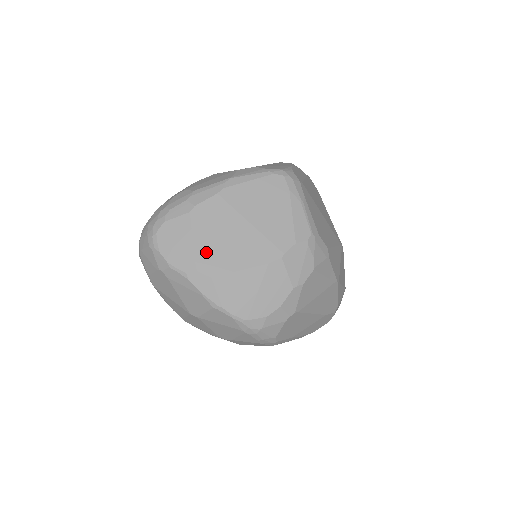
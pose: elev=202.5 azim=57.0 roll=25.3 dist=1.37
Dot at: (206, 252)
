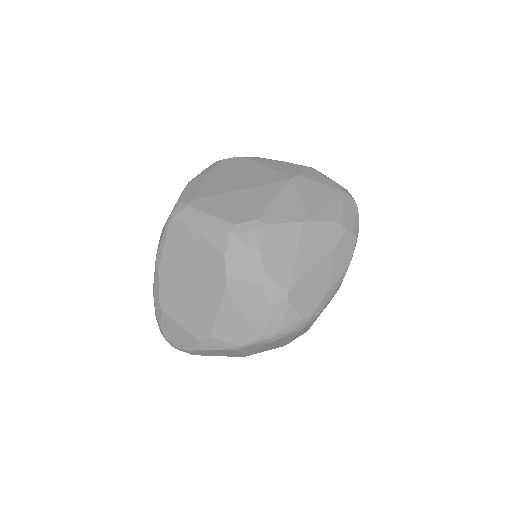
Dot at: (192, 324)
